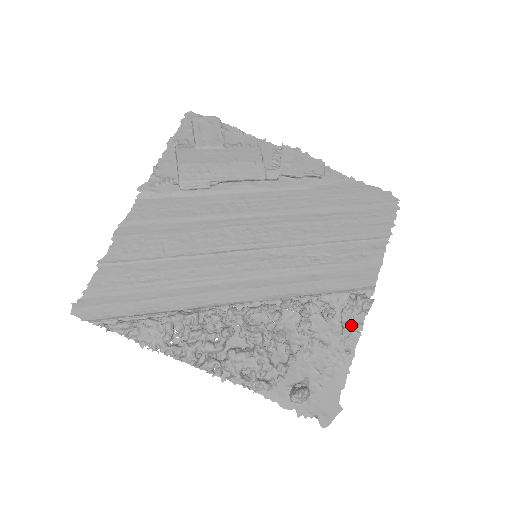
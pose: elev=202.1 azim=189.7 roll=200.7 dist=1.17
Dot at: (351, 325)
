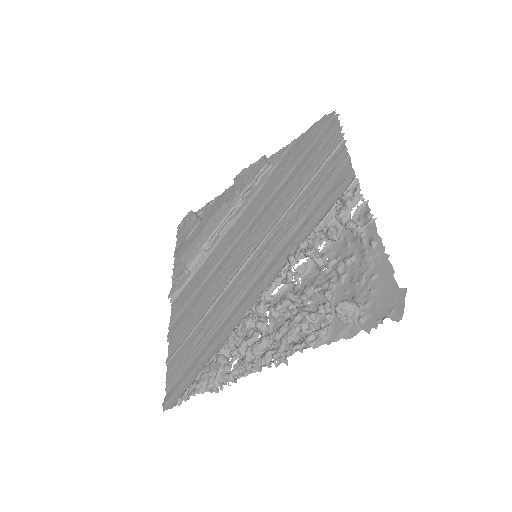
Dot at: (359, 222)
